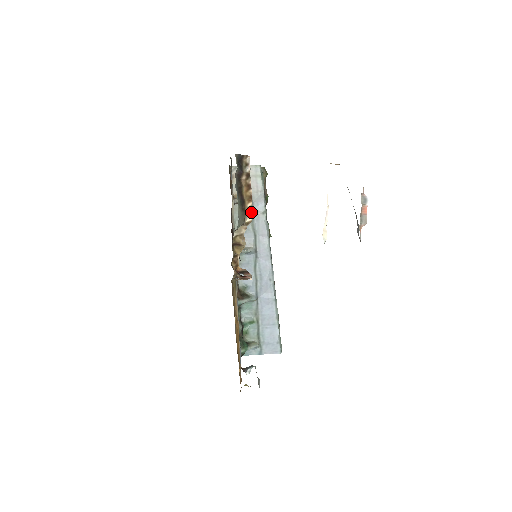
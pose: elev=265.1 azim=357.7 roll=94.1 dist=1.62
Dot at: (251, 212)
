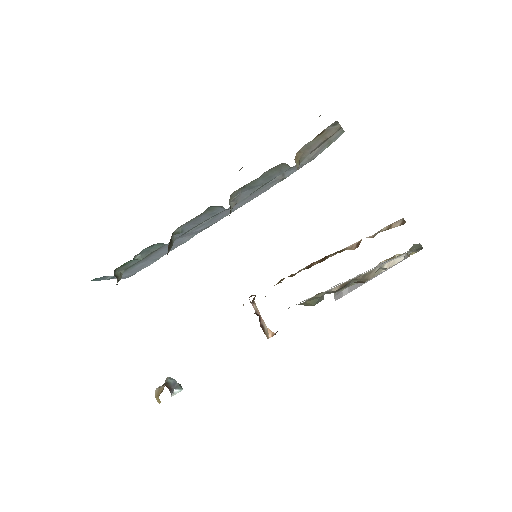
Dot at: occluded
